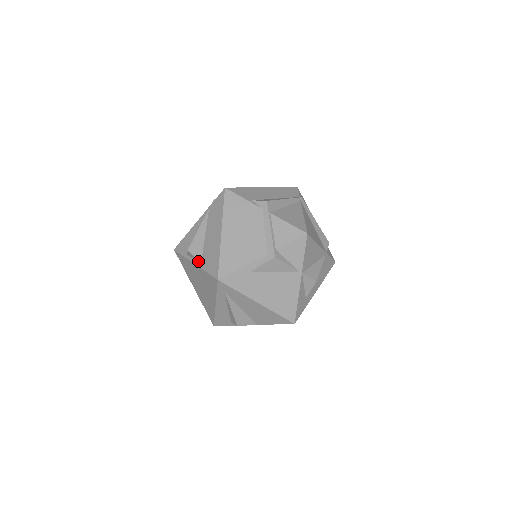
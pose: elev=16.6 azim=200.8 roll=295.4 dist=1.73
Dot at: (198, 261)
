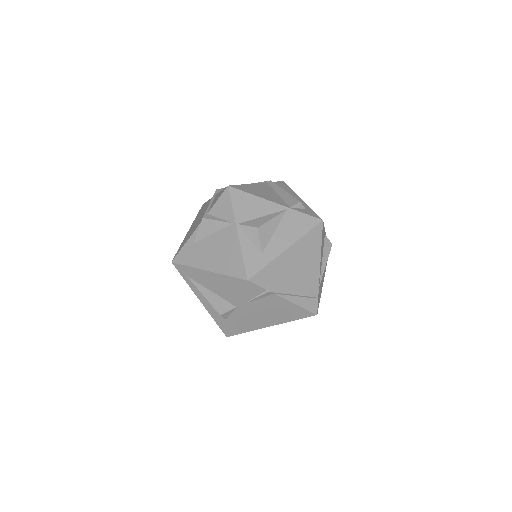
Dot at: occluded
